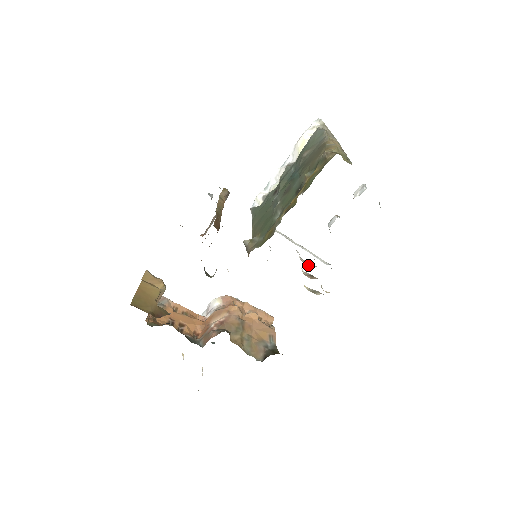
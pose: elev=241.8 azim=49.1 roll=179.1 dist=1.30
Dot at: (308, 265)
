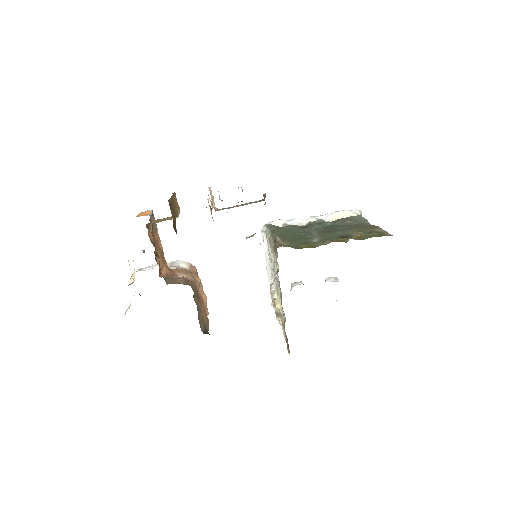
Dot at: (271, 296)
